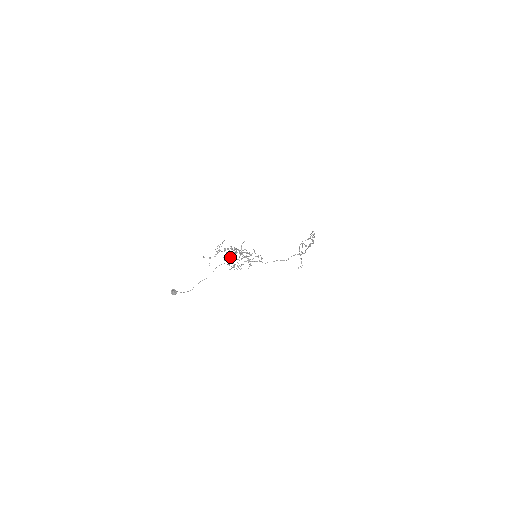
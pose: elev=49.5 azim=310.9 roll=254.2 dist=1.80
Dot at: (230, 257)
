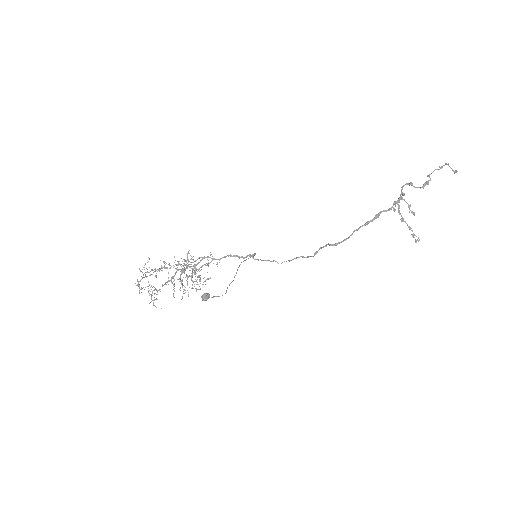
Dot at: occluded
